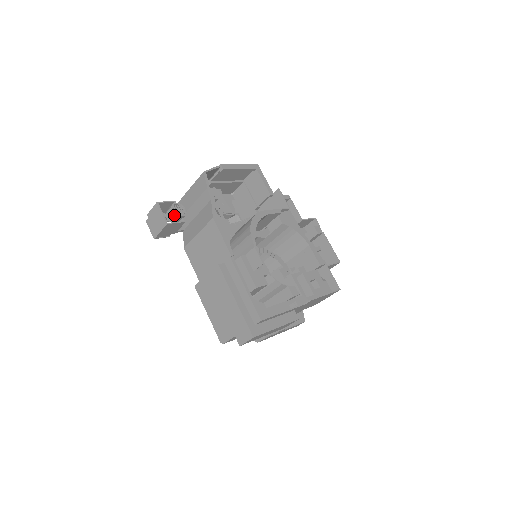
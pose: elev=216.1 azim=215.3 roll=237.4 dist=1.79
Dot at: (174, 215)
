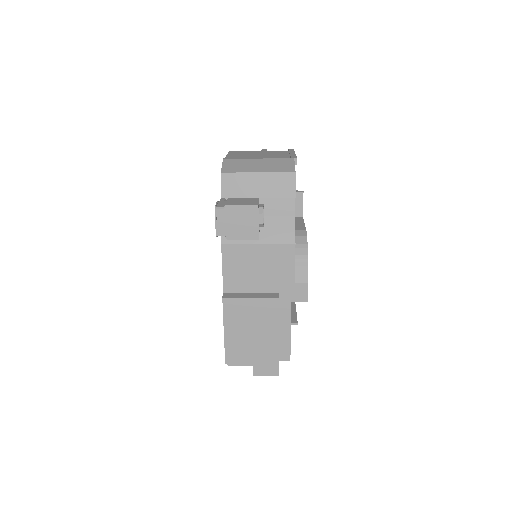
Dot at: (261, 224)
